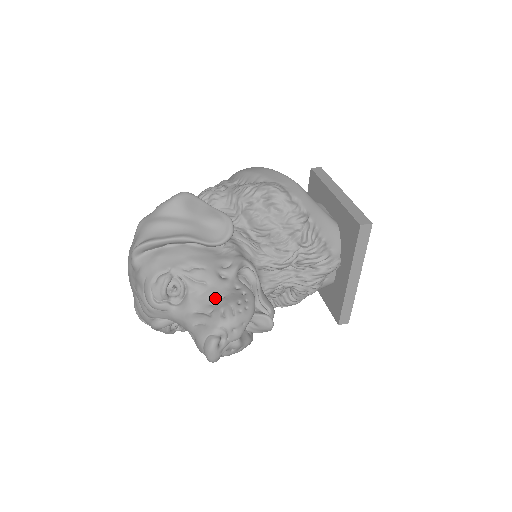
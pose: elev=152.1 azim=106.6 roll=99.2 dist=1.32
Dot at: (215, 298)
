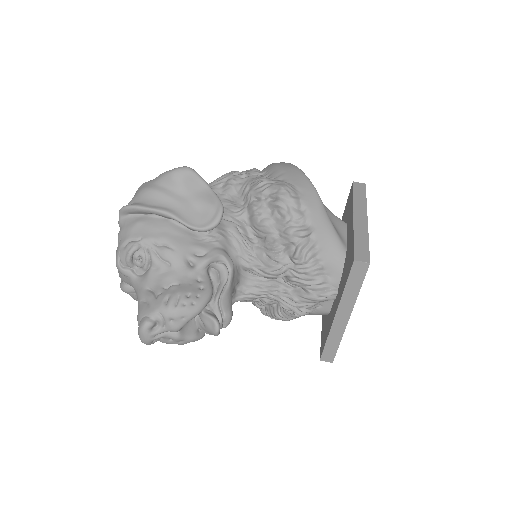
Dot at: (171, 282)
